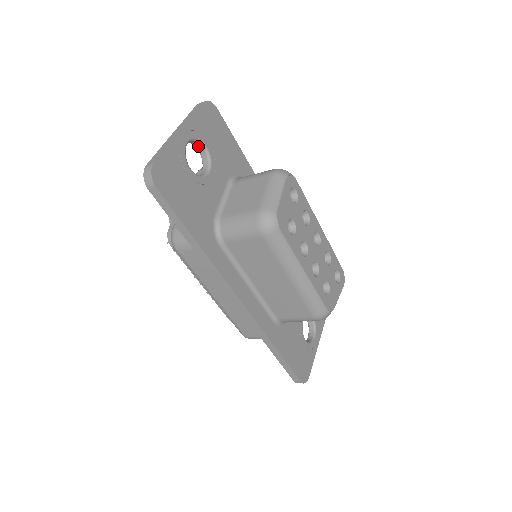
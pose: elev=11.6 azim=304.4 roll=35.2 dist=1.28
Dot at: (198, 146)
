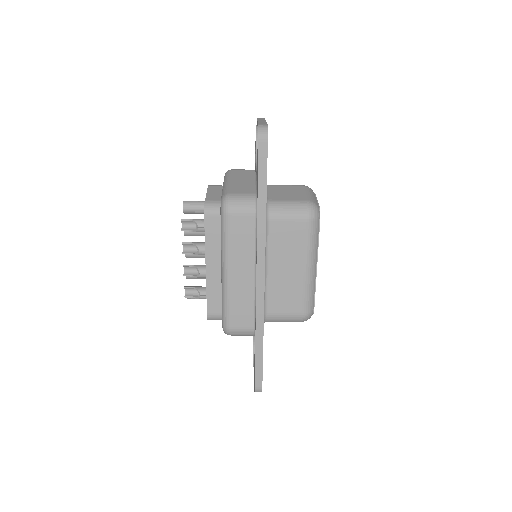
Dot at: occluded
